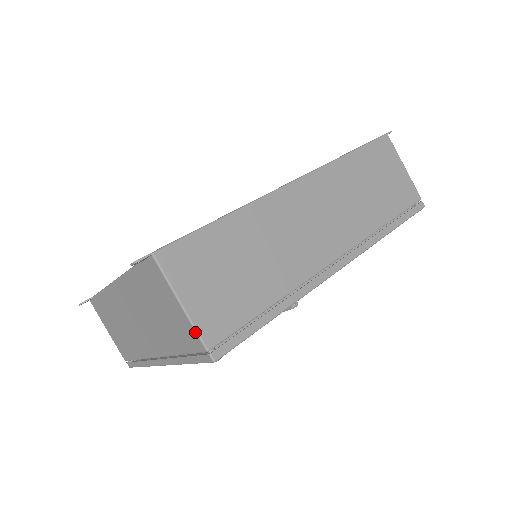
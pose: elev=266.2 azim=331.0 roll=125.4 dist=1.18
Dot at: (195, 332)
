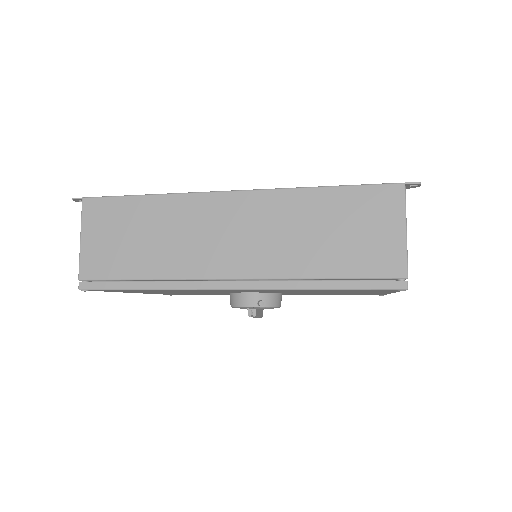
Dot at: (79, 263)
